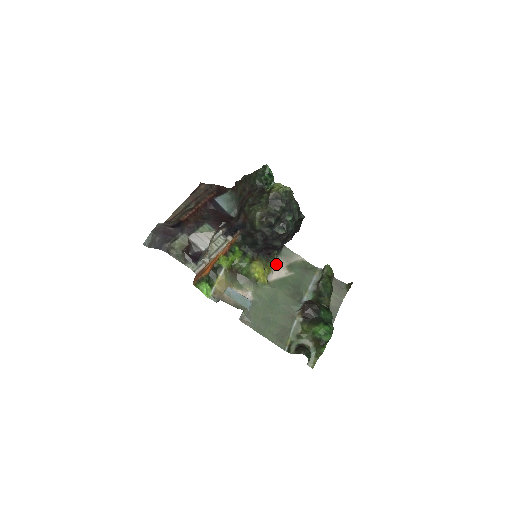
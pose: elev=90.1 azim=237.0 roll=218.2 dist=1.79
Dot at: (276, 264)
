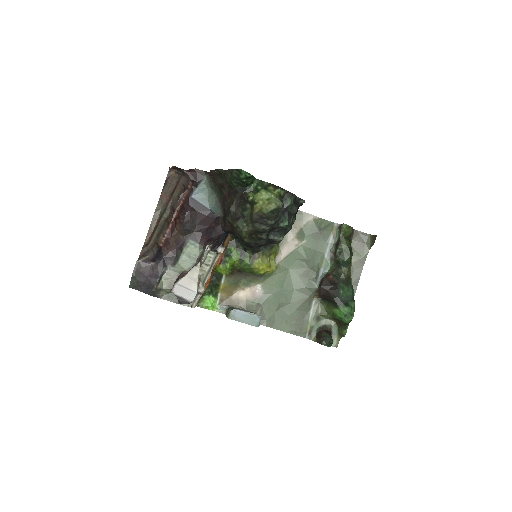
Dot at: (283, 238)
